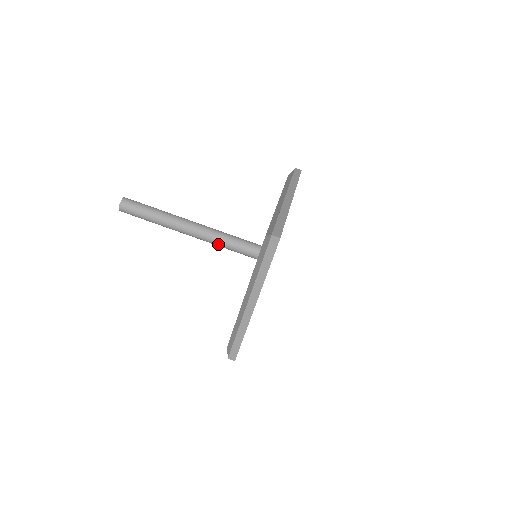
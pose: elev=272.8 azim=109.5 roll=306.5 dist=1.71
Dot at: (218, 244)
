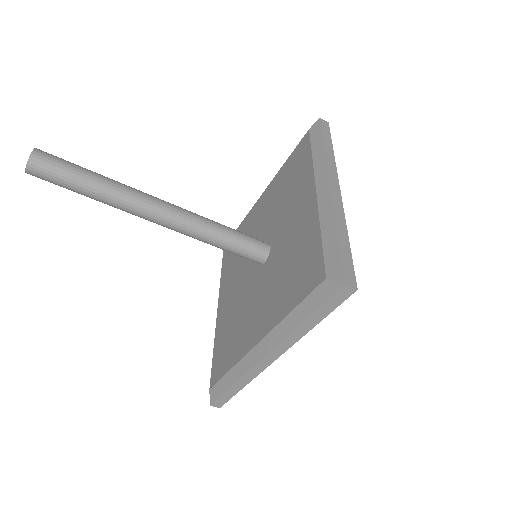
Dot at: (203, 240)
